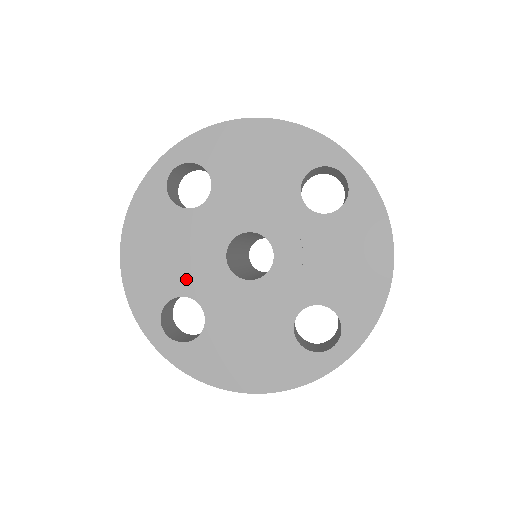
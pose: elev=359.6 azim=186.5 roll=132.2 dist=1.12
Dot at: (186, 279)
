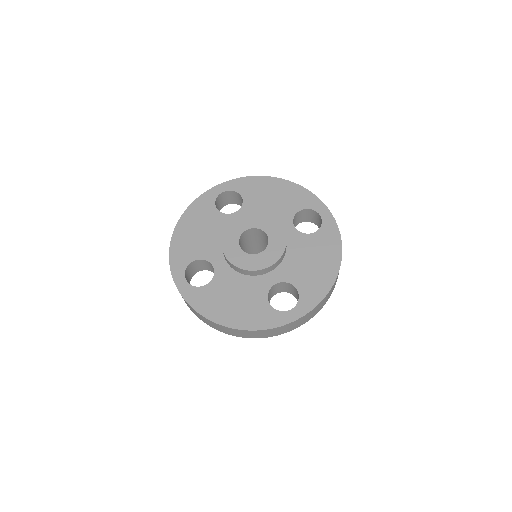
Dot at: (210, 250)
